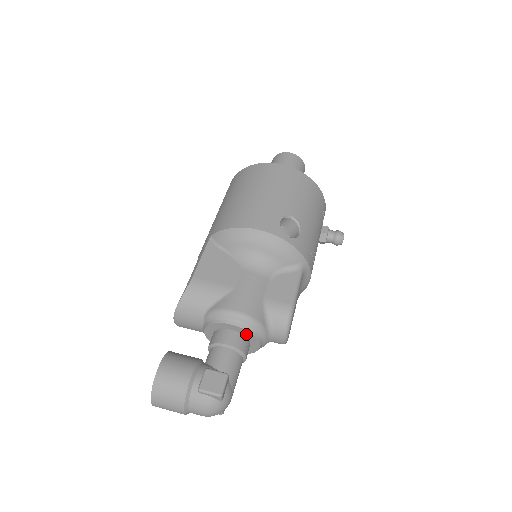
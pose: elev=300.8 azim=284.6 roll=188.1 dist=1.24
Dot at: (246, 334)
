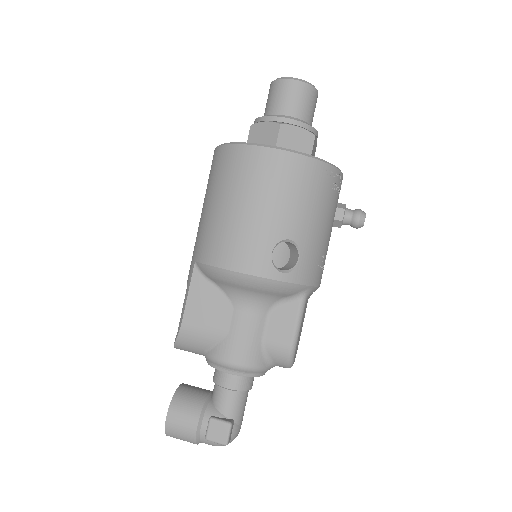
Dot at: occluded
